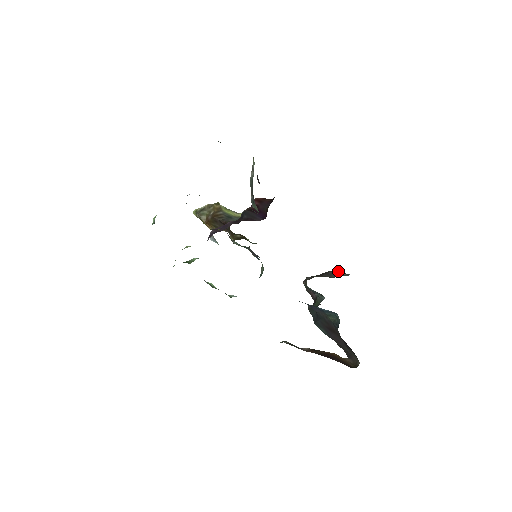
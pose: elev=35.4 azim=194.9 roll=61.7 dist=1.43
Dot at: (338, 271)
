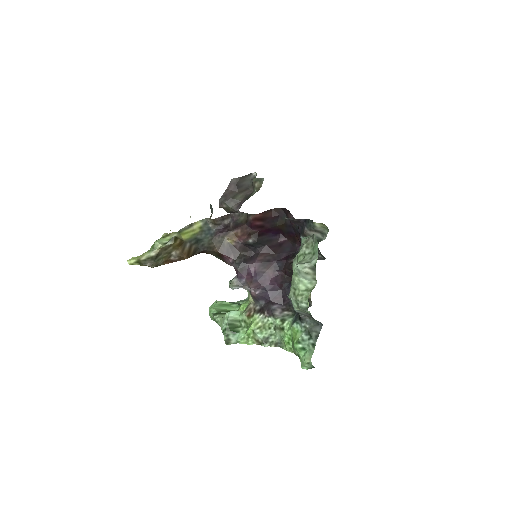
Dot at: (244, 176)
